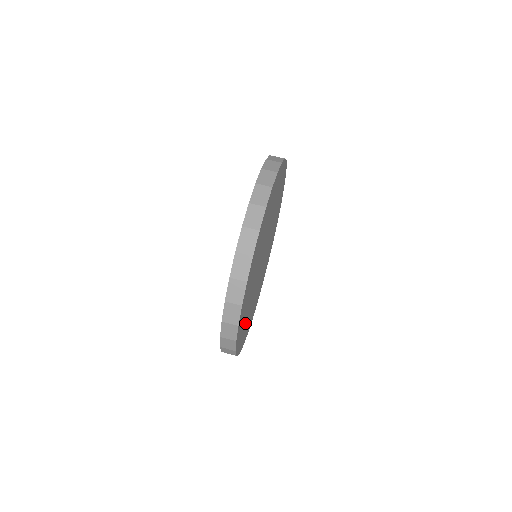
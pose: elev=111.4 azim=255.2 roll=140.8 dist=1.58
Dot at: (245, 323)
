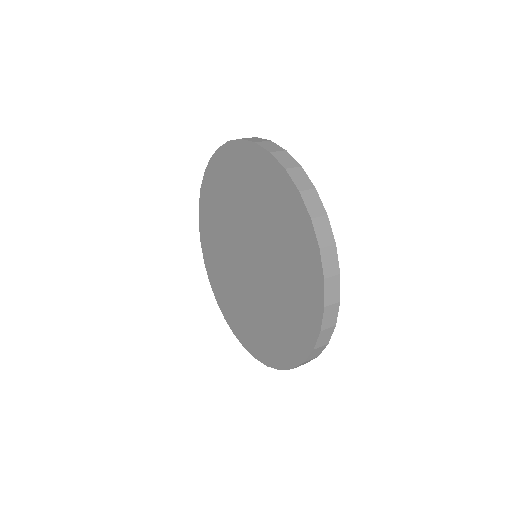
Dot at: occluded
